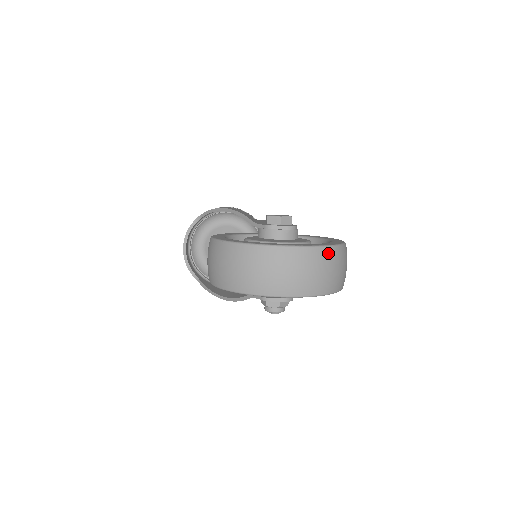
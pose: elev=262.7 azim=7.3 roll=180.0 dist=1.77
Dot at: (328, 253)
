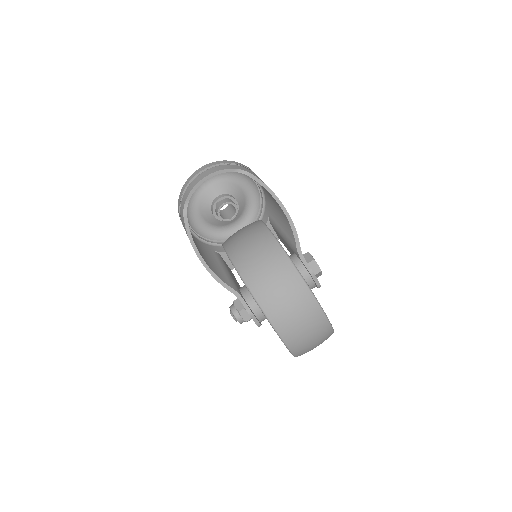
Dot at: occluded
